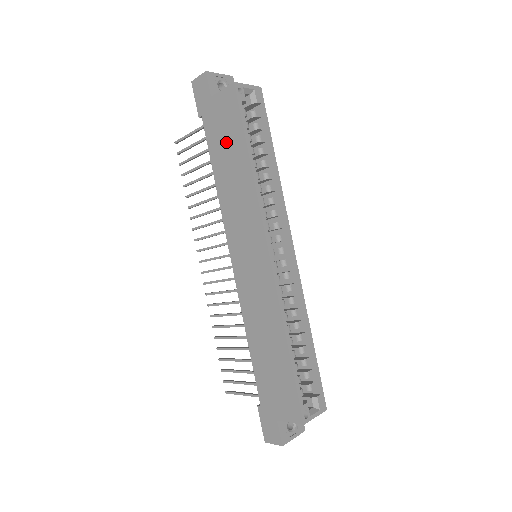
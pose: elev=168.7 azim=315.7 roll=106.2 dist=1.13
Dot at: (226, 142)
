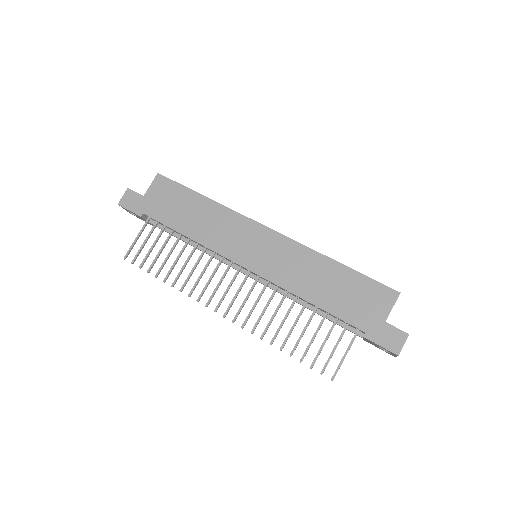
Dot at: (177, 206)
